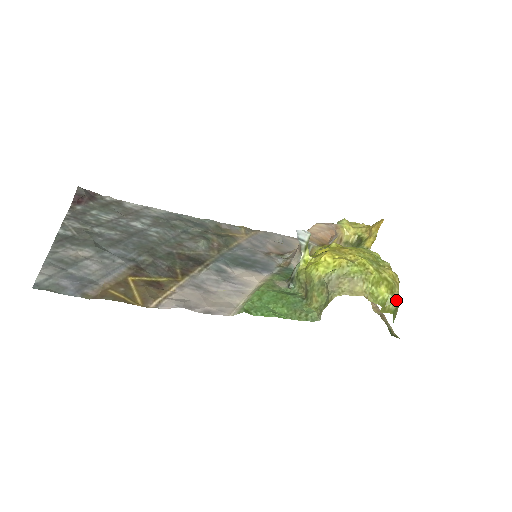
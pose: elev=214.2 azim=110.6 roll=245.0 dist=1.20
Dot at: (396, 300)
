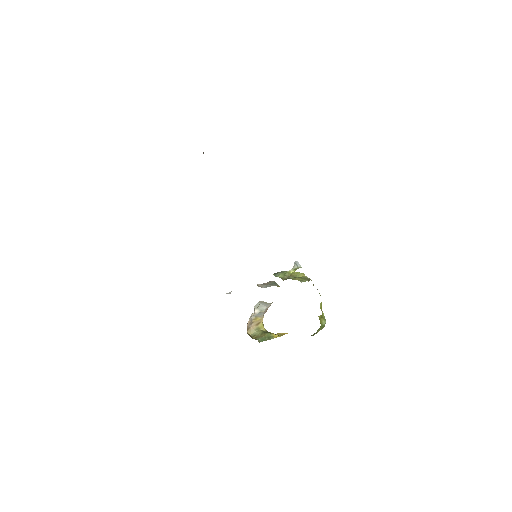
Dot at: occluded
